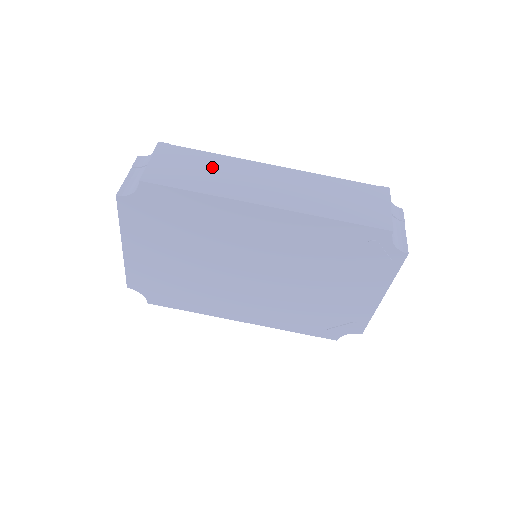
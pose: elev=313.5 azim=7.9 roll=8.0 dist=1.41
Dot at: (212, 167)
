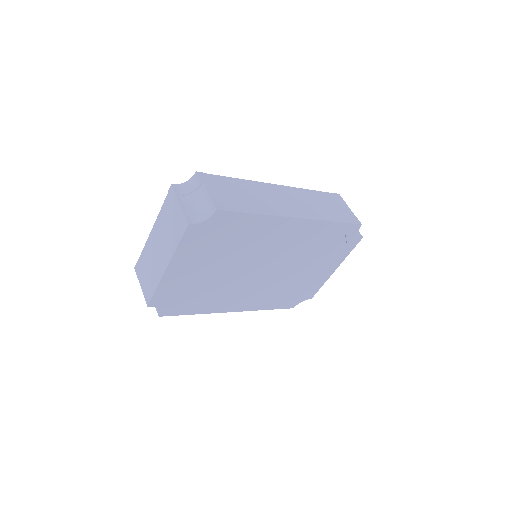
Dot at: (247, 191)
